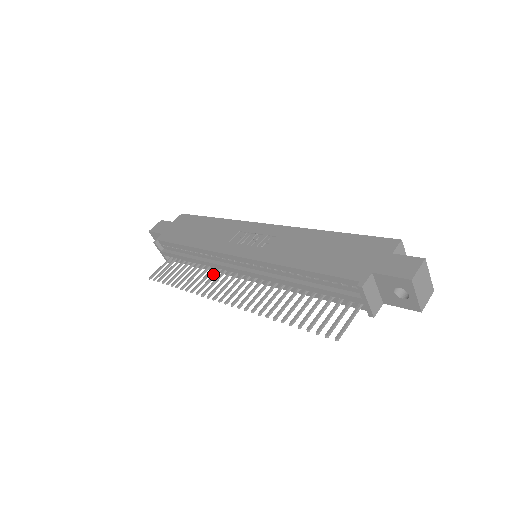
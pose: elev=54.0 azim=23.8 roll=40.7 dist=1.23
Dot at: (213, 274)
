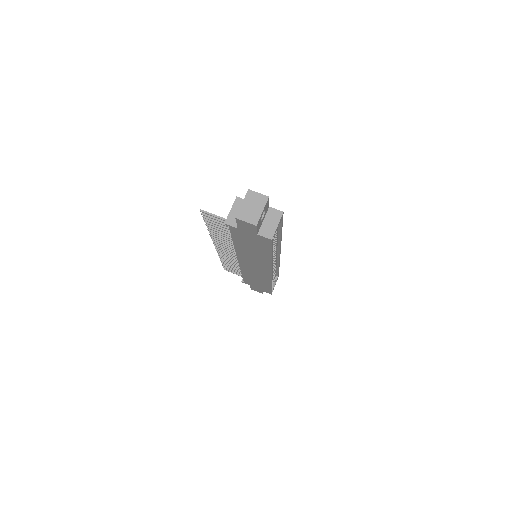
Dot at: occluded
